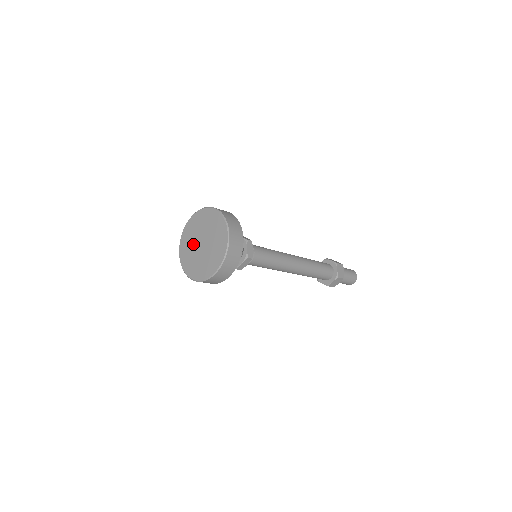
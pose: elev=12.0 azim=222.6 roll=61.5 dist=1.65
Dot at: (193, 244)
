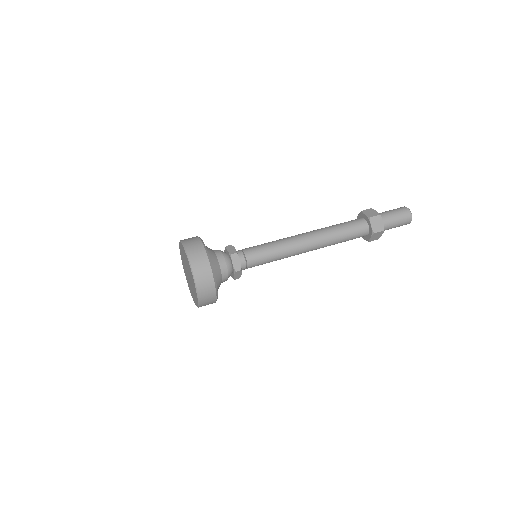
Dot at: (184, 263)
